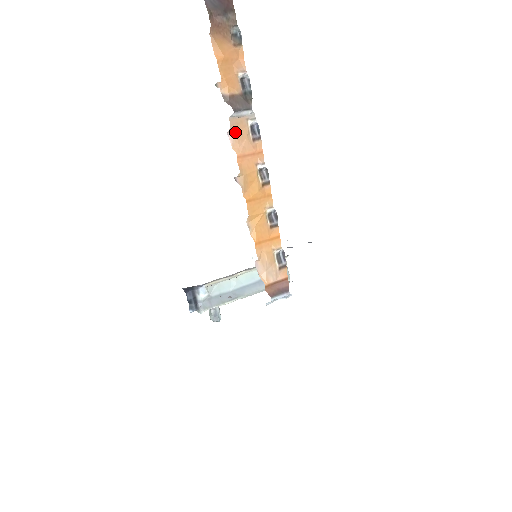
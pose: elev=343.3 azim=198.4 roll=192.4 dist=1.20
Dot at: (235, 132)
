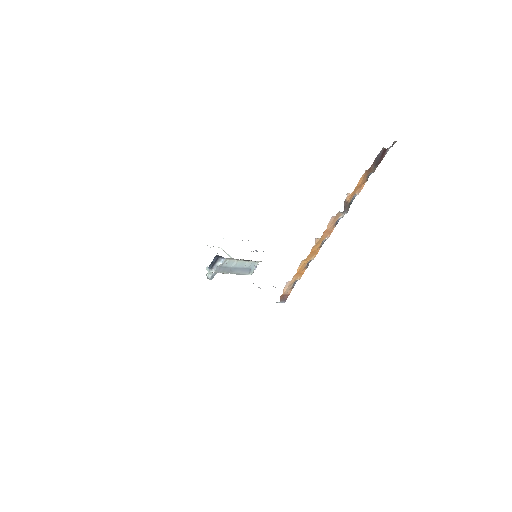
Dot at: (334, 218)
